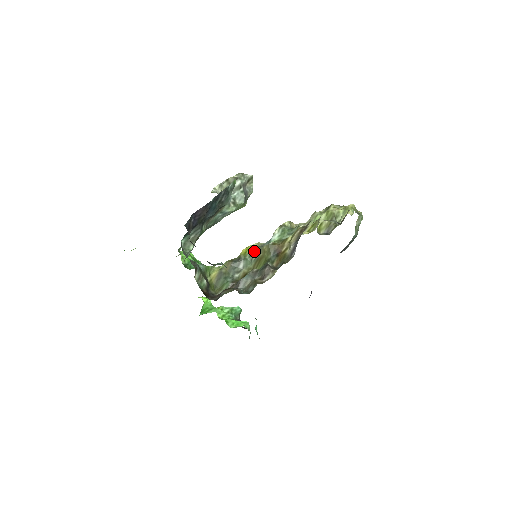
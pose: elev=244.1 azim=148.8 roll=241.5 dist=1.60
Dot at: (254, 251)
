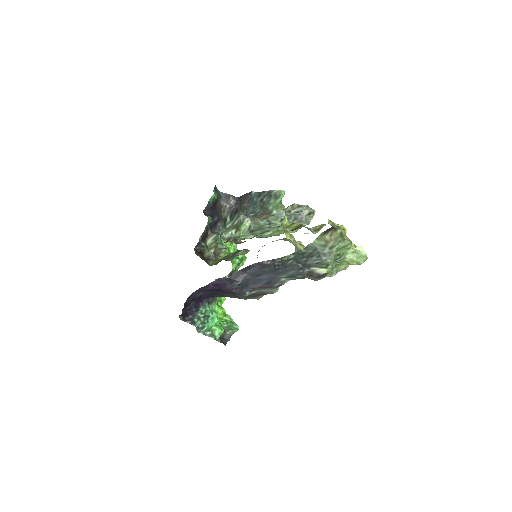
Dot at: occluded
